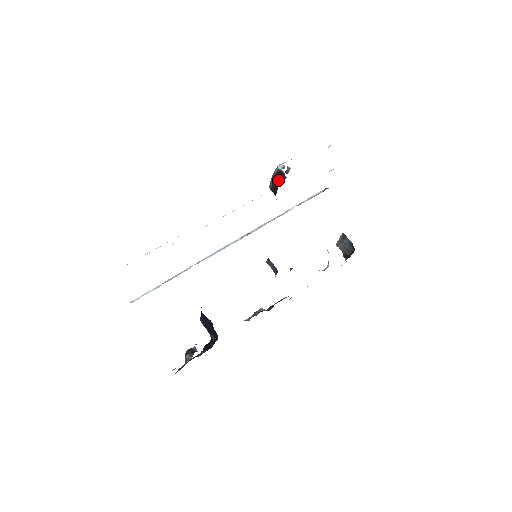
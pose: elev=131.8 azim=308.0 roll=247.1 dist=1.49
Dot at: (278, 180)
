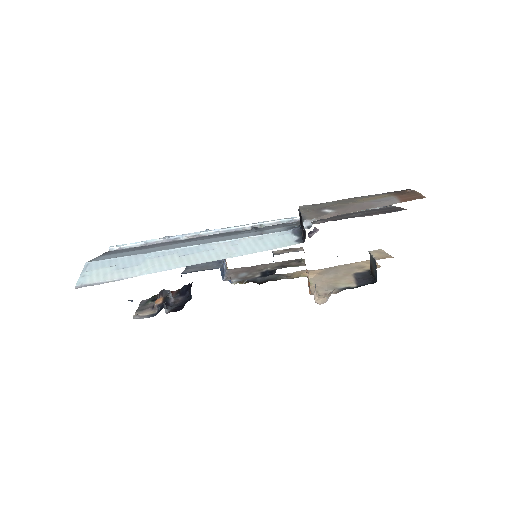
Dot at: occluded
